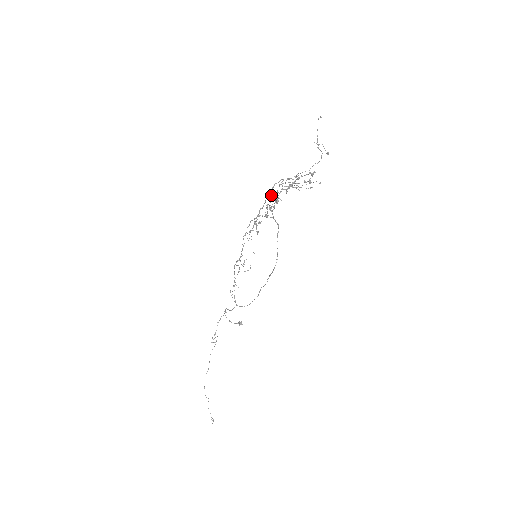
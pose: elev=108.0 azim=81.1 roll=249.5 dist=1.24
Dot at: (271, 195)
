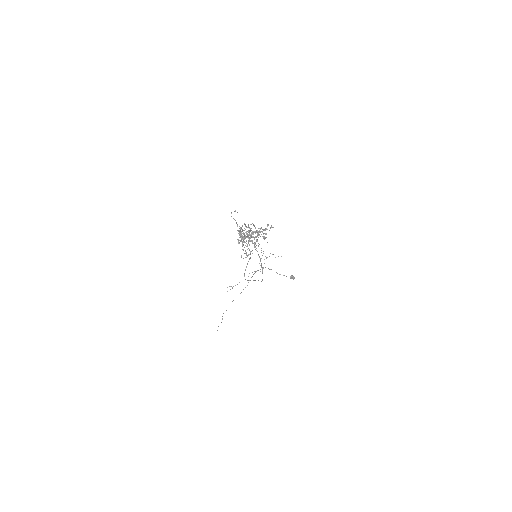
Dot at: occluded
